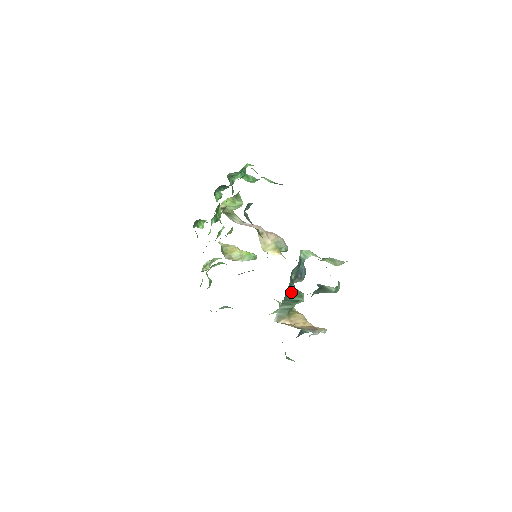
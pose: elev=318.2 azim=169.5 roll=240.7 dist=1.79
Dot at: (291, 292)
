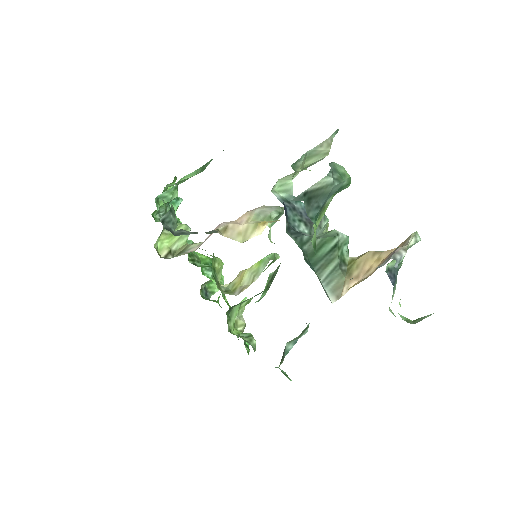
Dot at: (312, 247)
